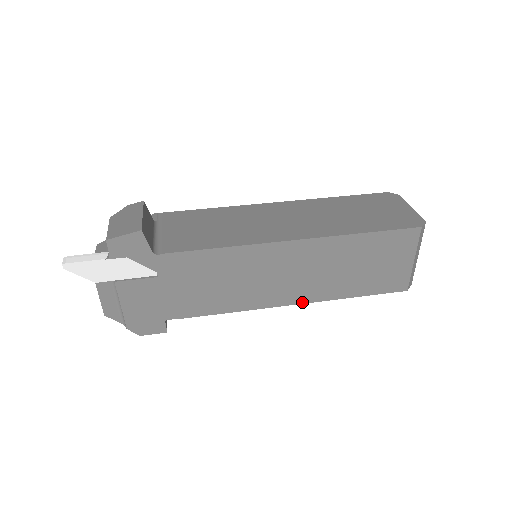
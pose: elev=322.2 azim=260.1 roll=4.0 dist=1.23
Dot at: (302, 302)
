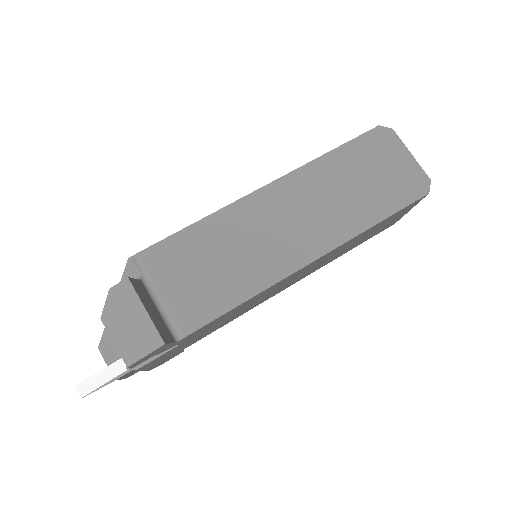
Dot at: occluded
